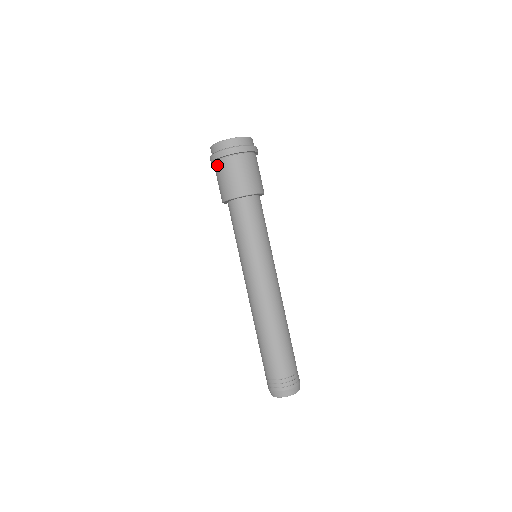
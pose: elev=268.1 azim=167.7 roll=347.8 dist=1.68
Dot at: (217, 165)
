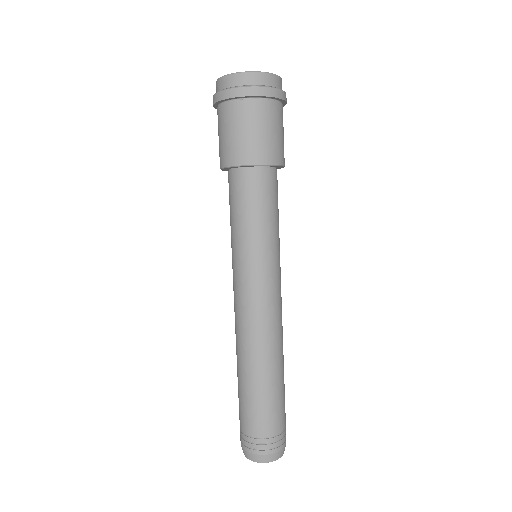
Dot at: (247, 106)
